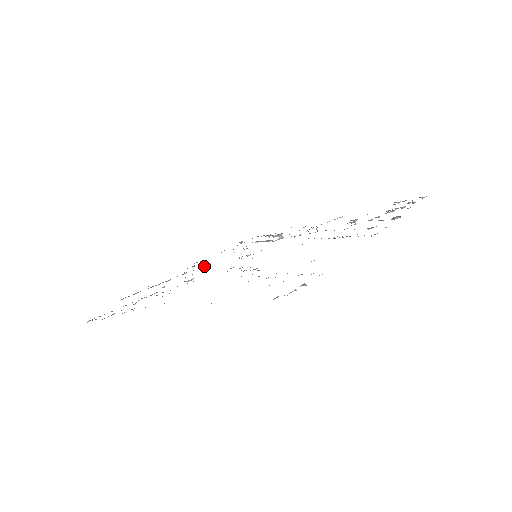
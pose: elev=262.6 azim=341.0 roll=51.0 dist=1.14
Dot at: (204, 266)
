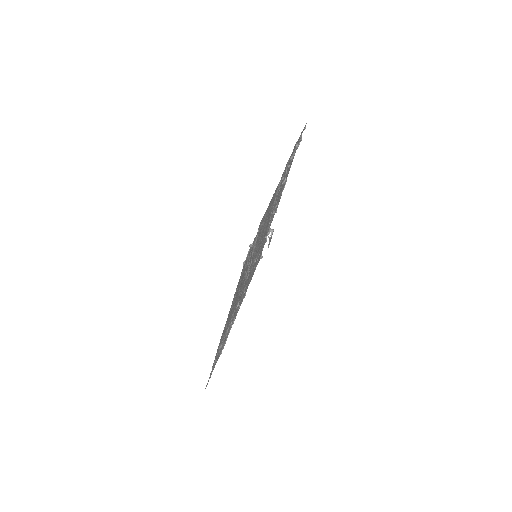
Dot at: occluded
